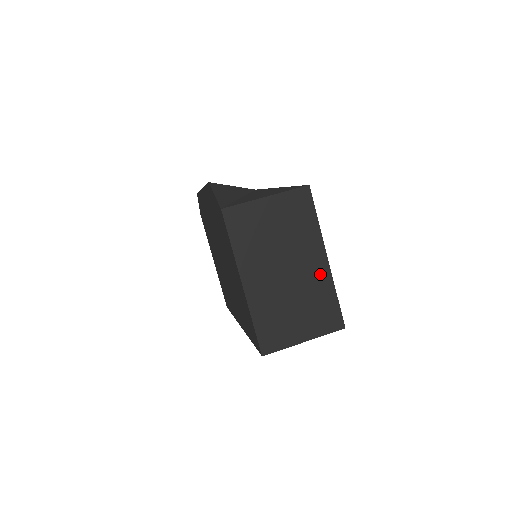
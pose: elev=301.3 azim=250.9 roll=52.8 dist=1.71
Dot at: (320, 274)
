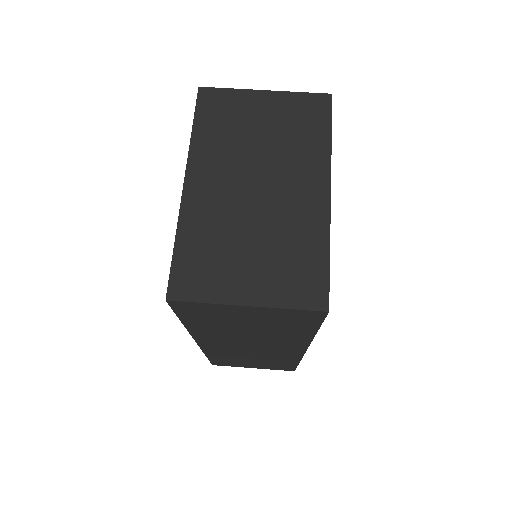
Dot at: (311, 210)
